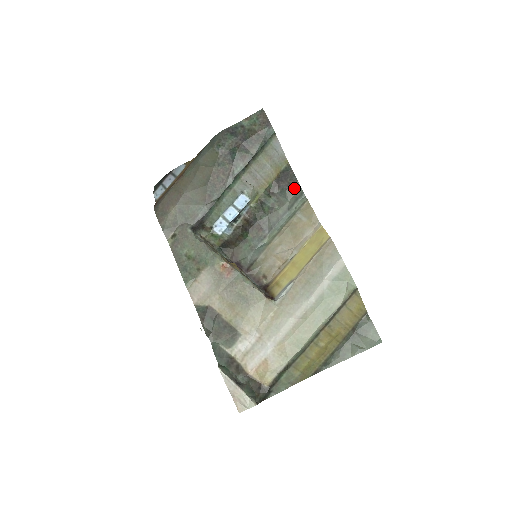
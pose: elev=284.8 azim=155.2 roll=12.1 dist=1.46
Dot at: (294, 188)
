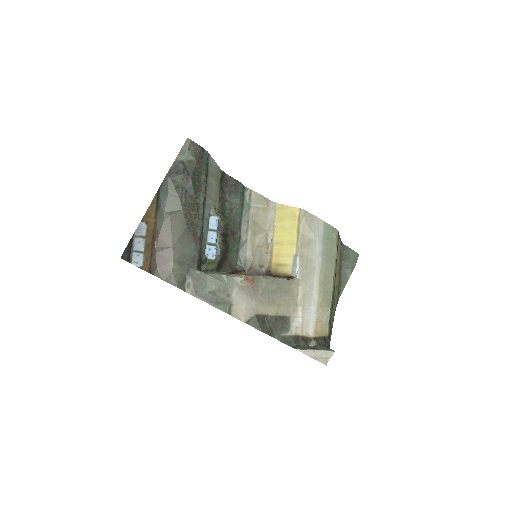
Dot at: (237, 187)
